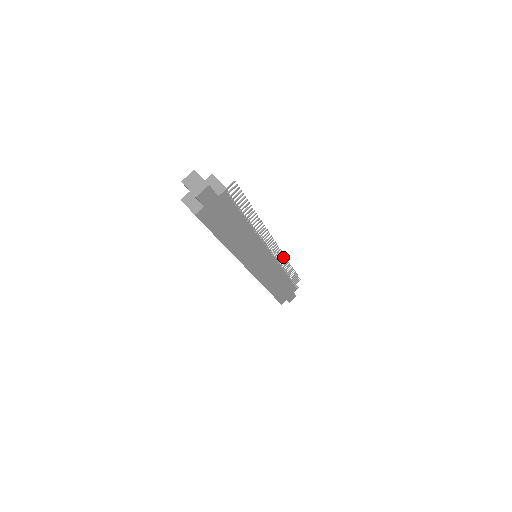
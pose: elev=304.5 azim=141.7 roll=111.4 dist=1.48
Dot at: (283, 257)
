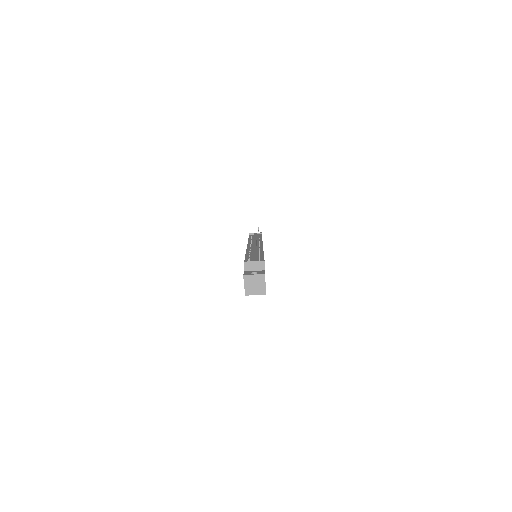
Dot at: occluded
